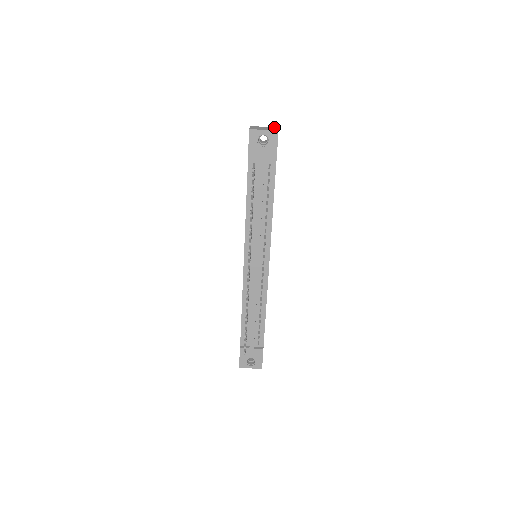
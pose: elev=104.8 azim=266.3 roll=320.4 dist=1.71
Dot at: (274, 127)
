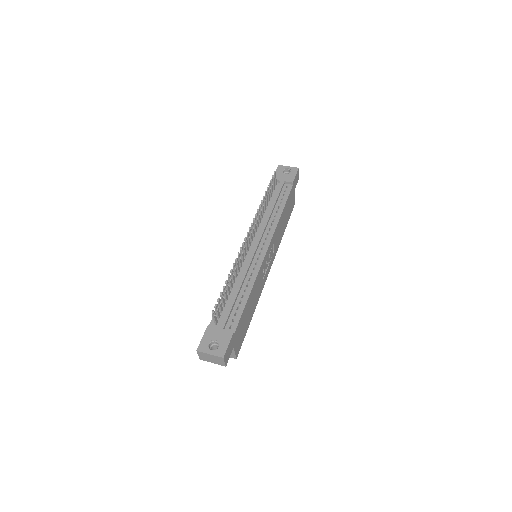
Dot at: occluded
